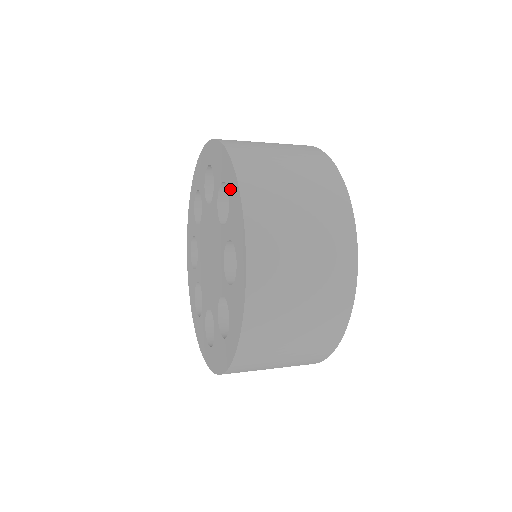
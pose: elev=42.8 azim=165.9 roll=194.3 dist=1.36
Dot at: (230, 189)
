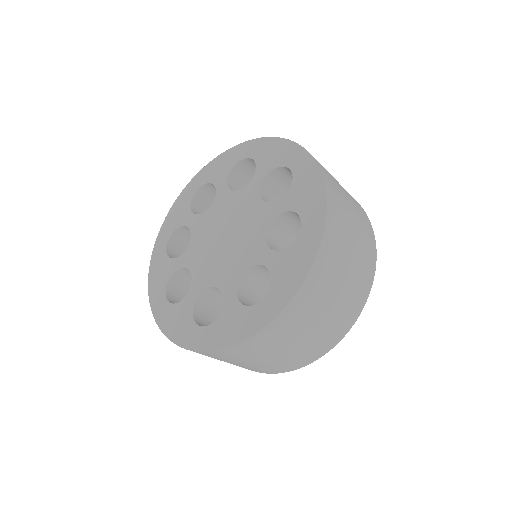
Dot at: (304, 237)
